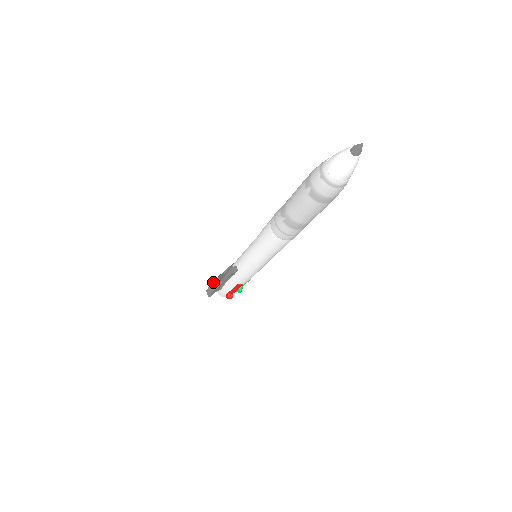
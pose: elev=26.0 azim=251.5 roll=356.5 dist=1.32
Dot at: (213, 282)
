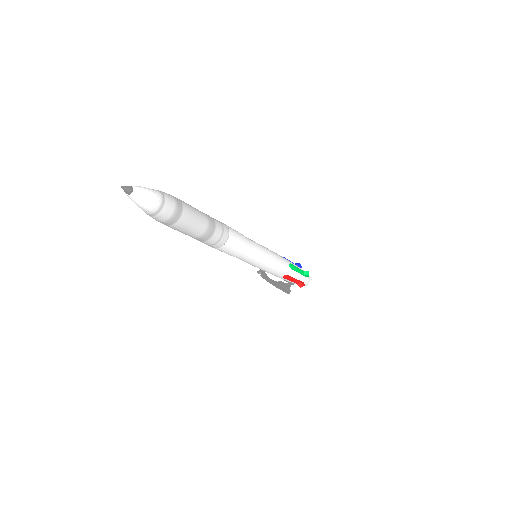
Dot at: occluded
